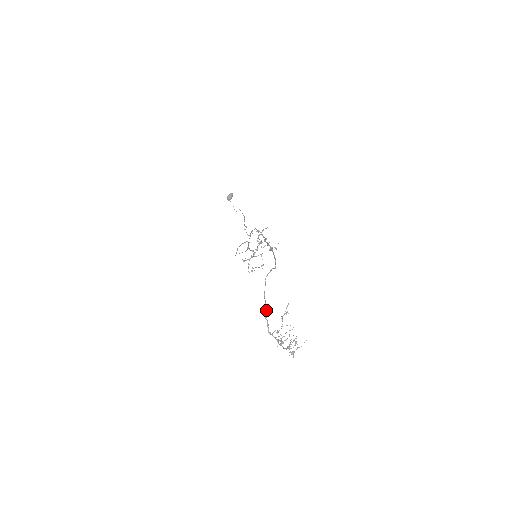
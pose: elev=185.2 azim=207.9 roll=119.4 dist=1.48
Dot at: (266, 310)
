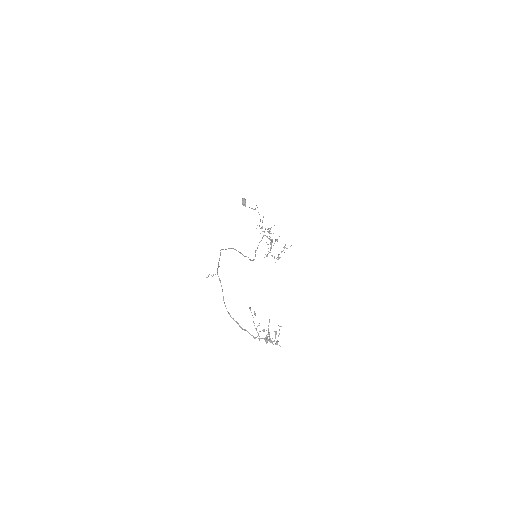
Dot at: (238, 324)
